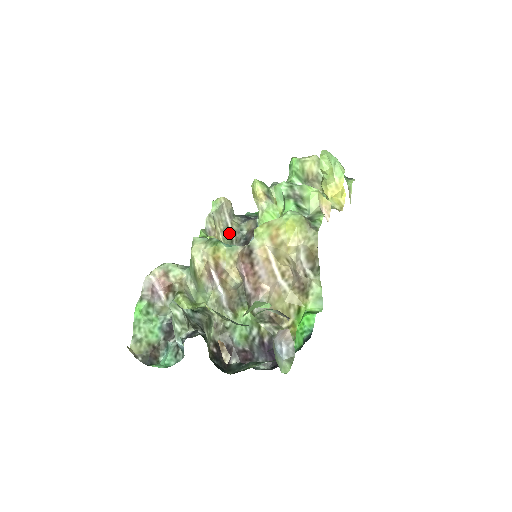
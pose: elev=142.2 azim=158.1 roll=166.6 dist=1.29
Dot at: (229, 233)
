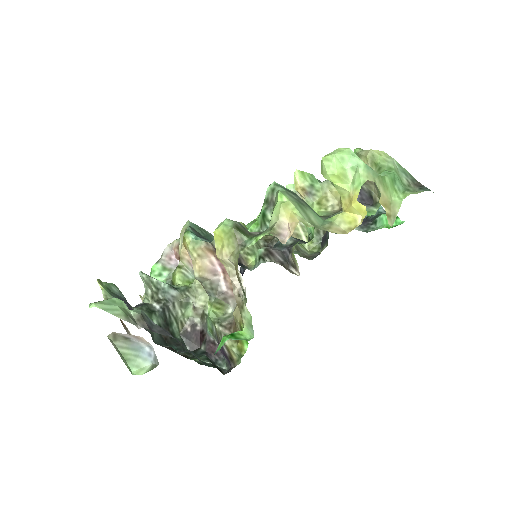
Dot at: occluded
